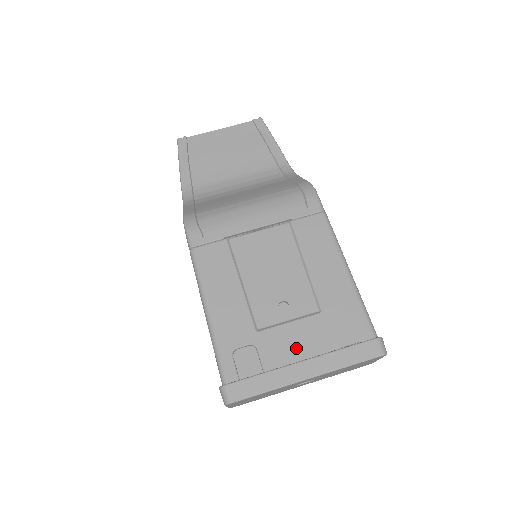
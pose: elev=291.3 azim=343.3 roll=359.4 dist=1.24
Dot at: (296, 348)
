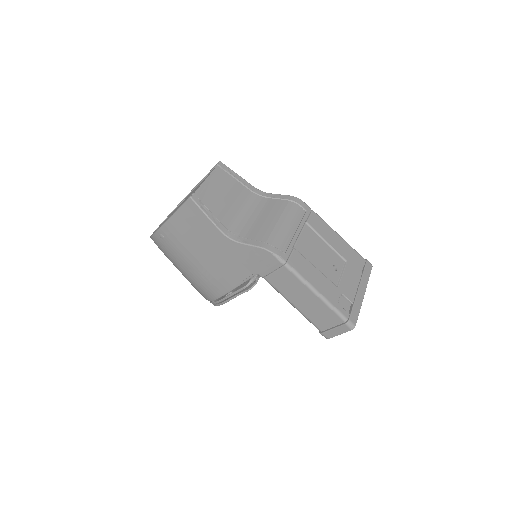
Dot at: (352, 284)
